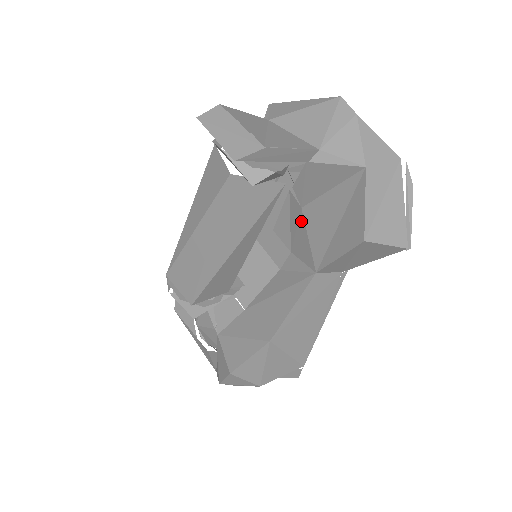
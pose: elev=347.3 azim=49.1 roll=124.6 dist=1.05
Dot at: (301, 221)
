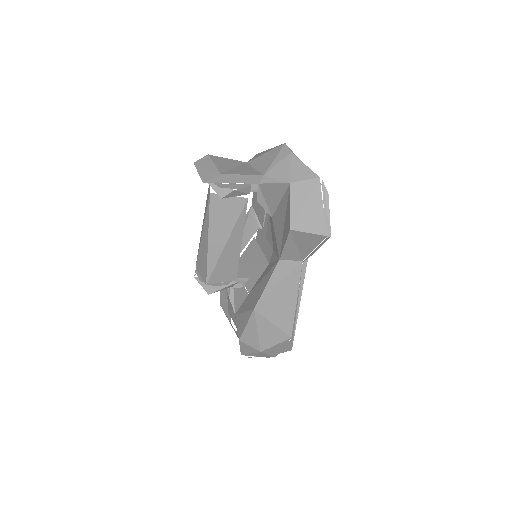
Dot at: (273, 226)
